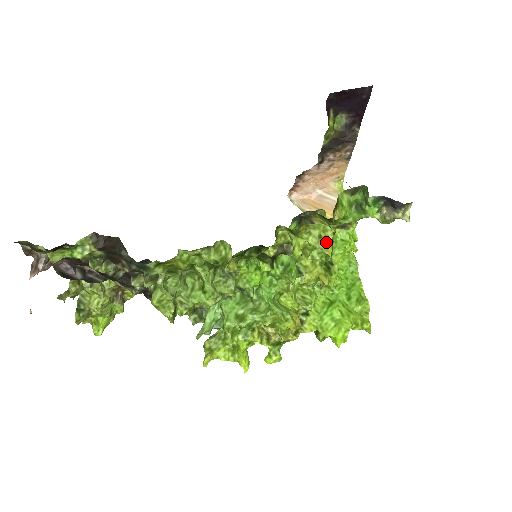
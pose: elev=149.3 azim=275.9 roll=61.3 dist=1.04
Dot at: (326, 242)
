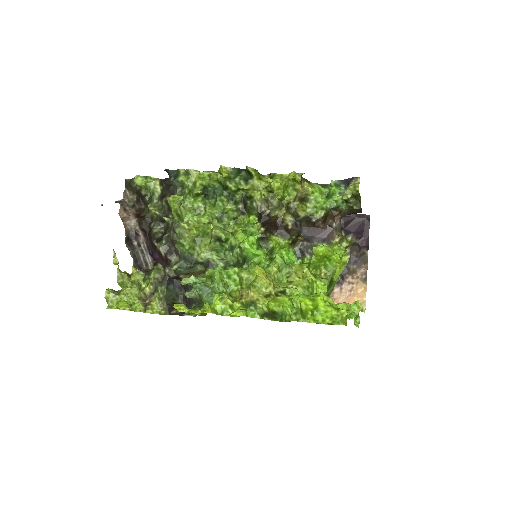
Dot at: (290, 174)
